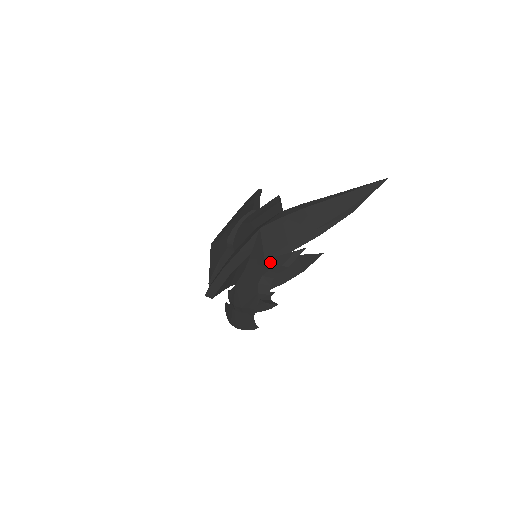
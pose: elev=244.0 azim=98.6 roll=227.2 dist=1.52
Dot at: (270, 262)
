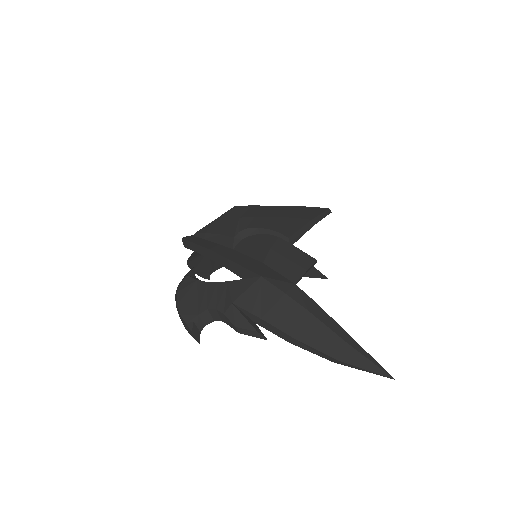
Dot at: (233, 311)
